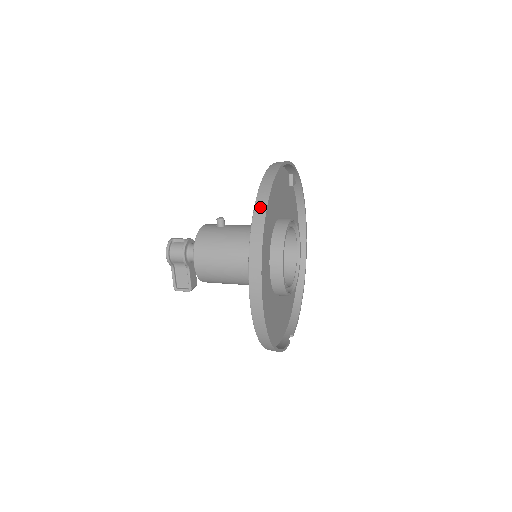
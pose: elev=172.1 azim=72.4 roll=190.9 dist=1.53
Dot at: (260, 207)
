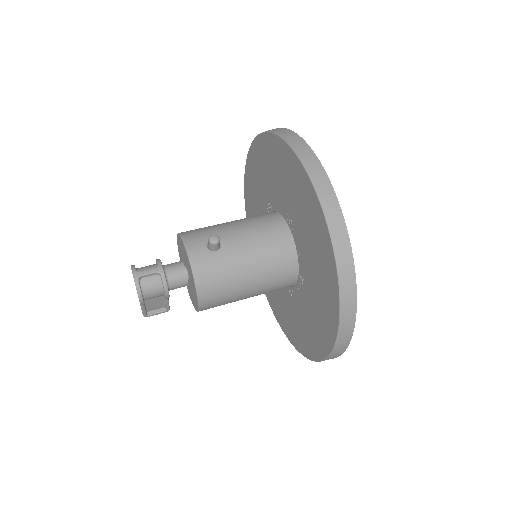
Dot at: (347, 278)
